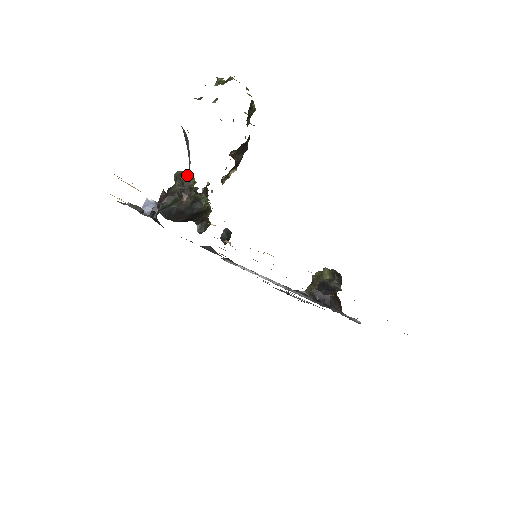
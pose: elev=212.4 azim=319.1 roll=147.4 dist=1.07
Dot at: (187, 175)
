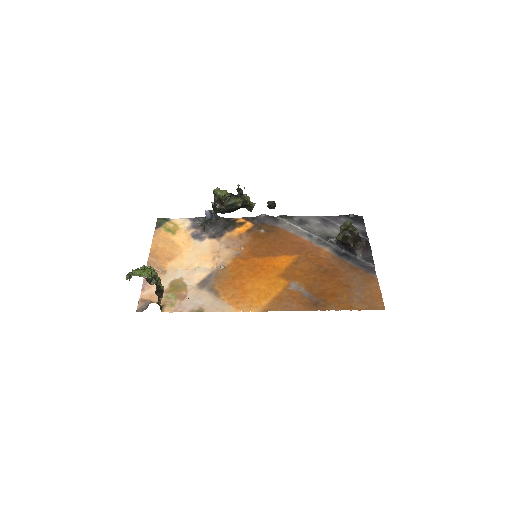
Dot at: (217, 195)
